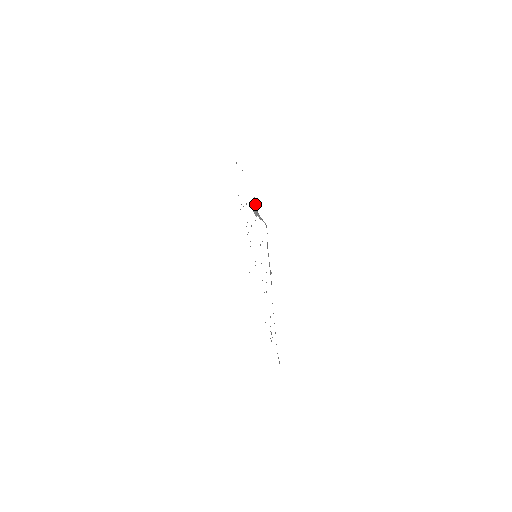
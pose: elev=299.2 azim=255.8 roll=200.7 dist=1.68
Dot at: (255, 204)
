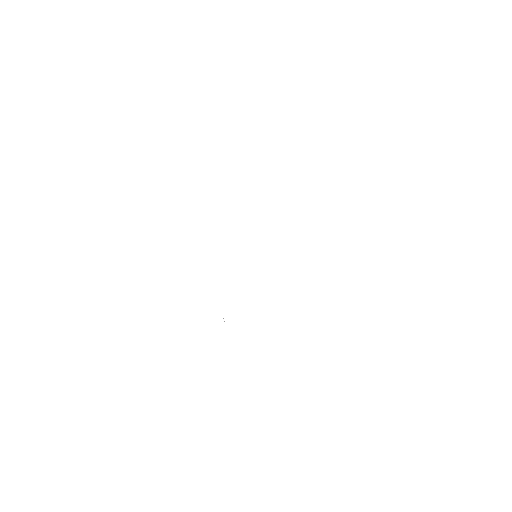
Dot at: occluded
